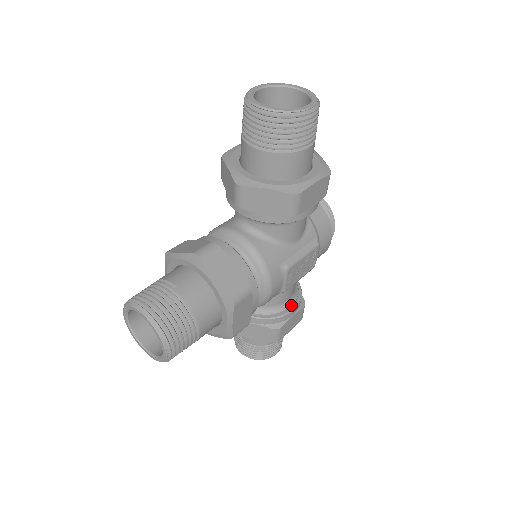
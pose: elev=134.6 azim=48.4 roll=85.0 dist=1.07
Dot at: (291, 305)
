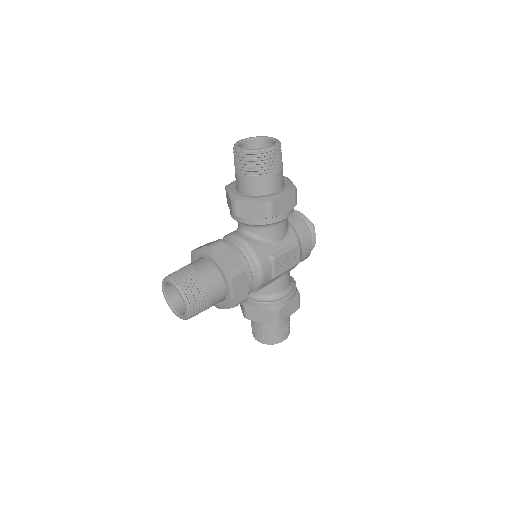
Dot at: (286, 294)
